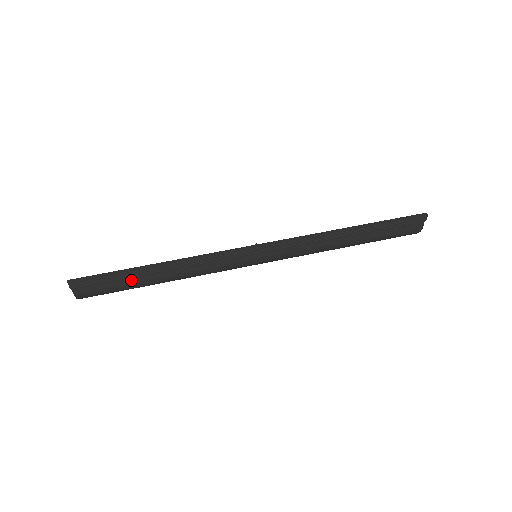
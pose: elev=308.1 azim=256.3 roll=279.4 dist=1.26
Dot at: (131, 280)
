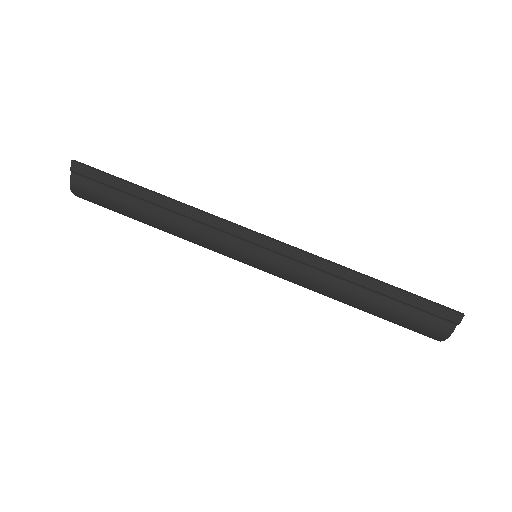
Dot at: (126, 197)
